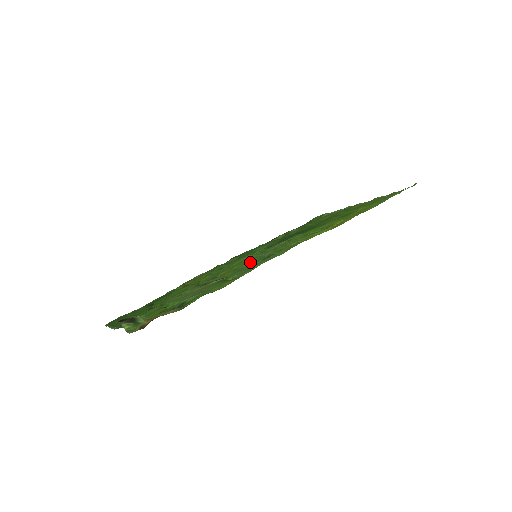
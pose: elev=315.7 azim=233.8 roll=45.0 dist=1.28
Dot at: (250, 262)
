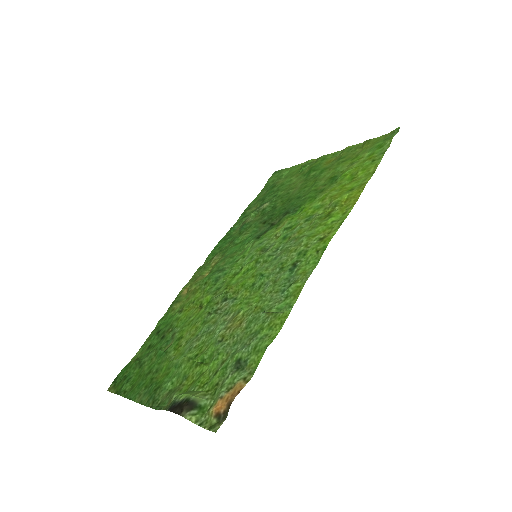
Dot at: (269, 274)
